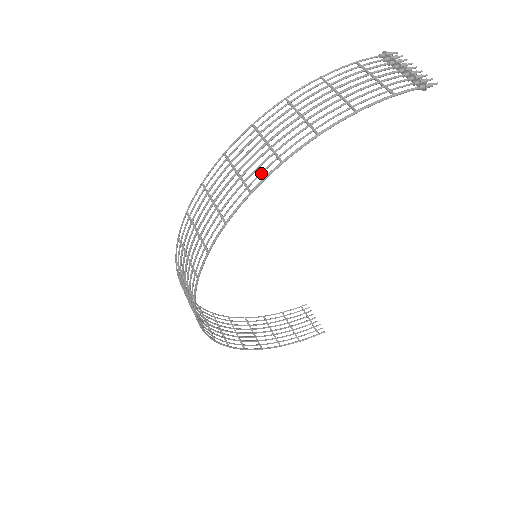
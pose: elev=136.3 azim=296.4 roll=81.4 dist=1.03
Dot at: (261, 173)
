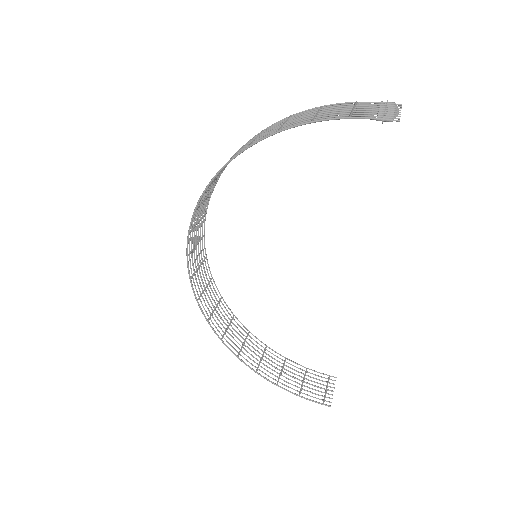
Dot at: (237, 154)
